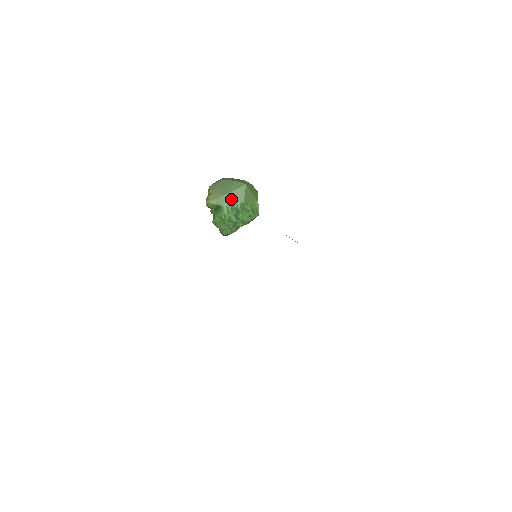
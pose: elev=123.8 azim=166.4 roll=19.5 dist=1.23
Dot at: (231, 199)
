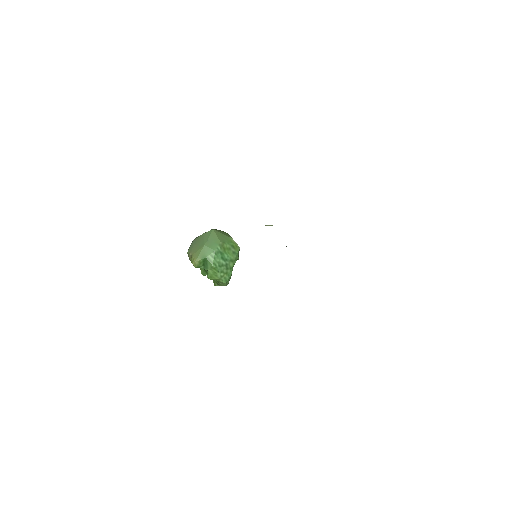
Dot at: (210, 247)
